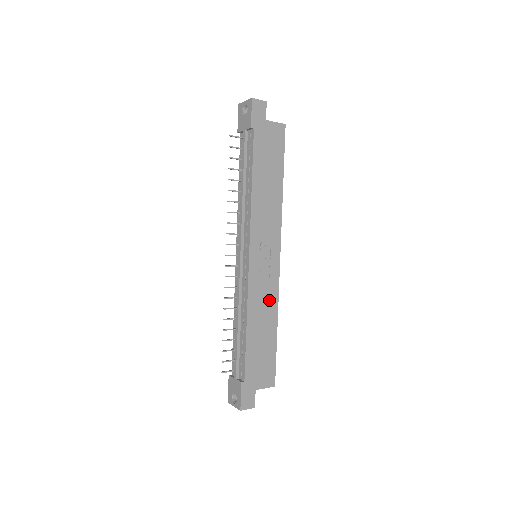
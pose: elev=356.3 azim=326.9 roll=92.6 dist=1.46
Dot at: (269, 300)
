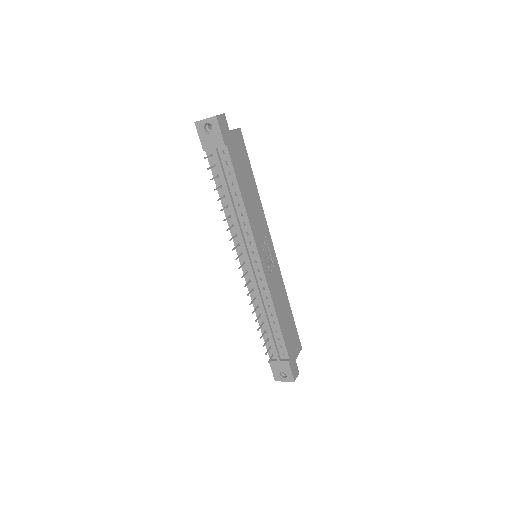
Dot at: (280, 287)
